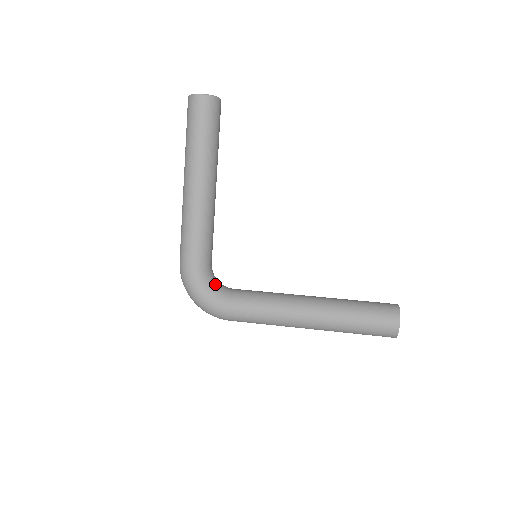
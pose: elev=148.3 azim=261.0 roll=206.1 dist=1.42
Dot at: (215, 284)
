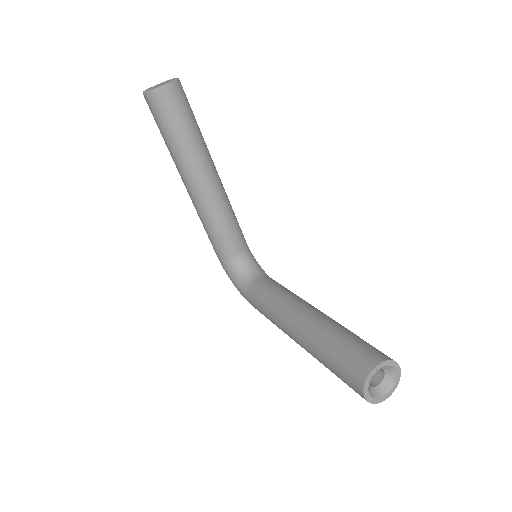
Dot at: (242, 274)
